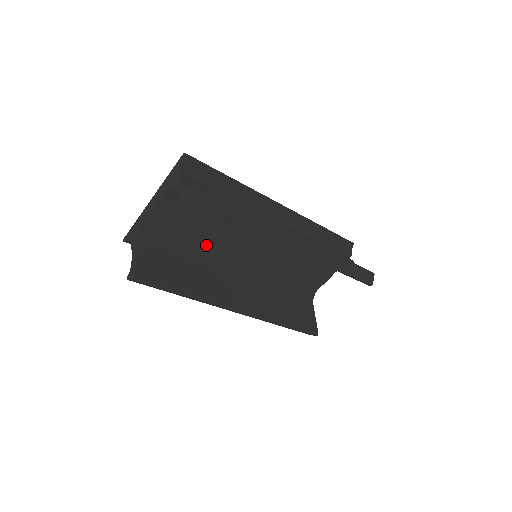
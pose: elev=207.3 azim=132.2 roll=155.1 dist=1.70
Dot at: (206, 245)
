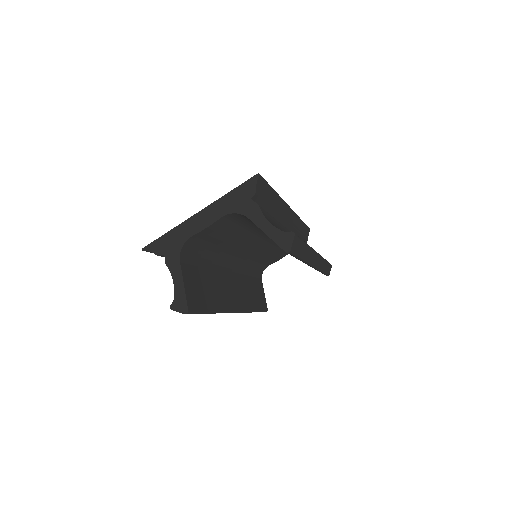
Dot at: (221, 250)
